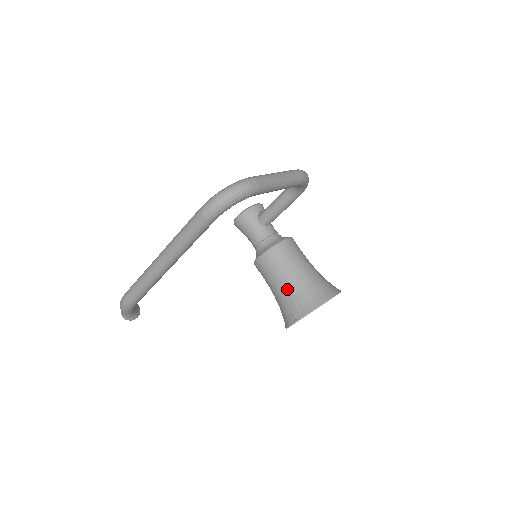
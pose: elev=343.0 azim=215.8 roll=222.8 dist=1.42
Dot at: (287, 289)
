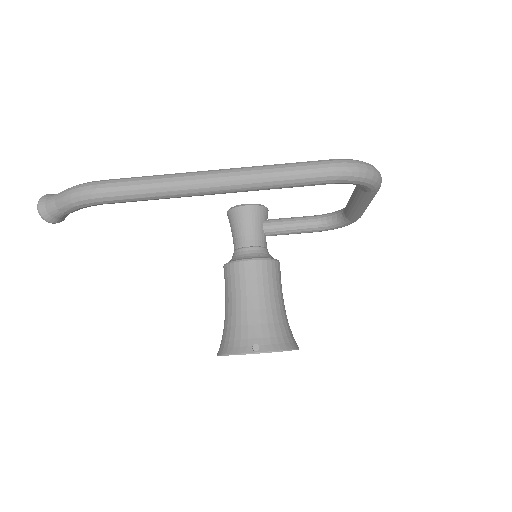
Dot at: (261, 312)
